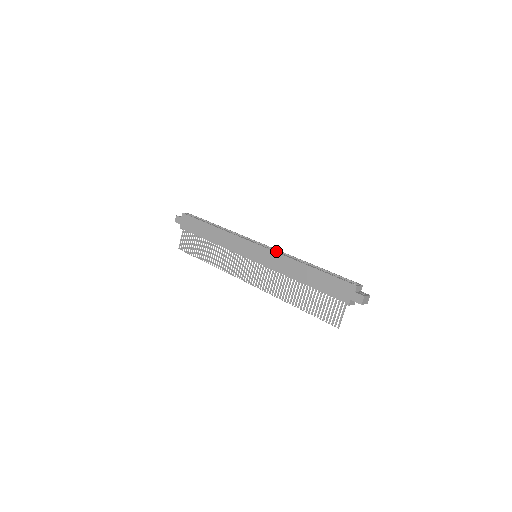
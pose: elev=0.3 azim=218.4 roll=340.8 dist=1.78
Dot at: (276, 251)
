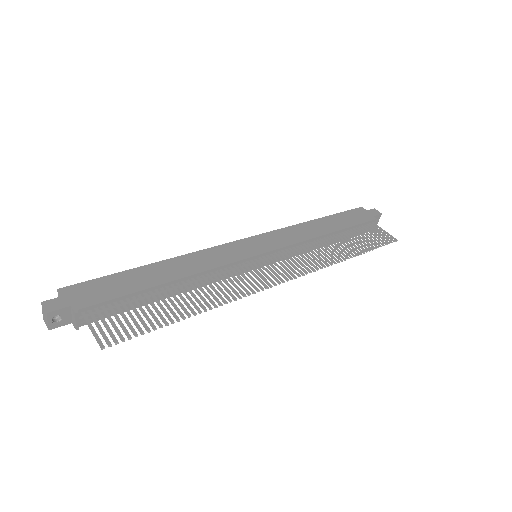
Dot at: occluded
